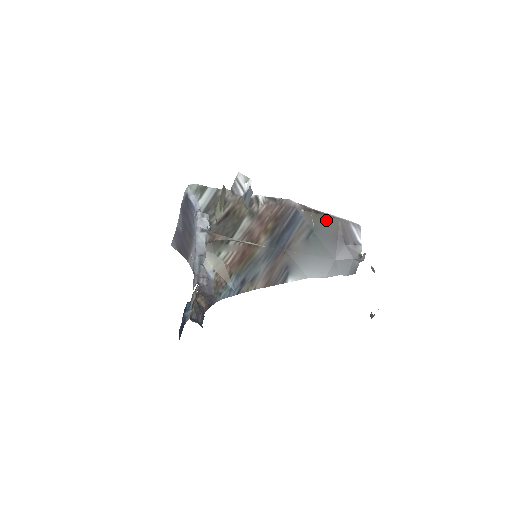
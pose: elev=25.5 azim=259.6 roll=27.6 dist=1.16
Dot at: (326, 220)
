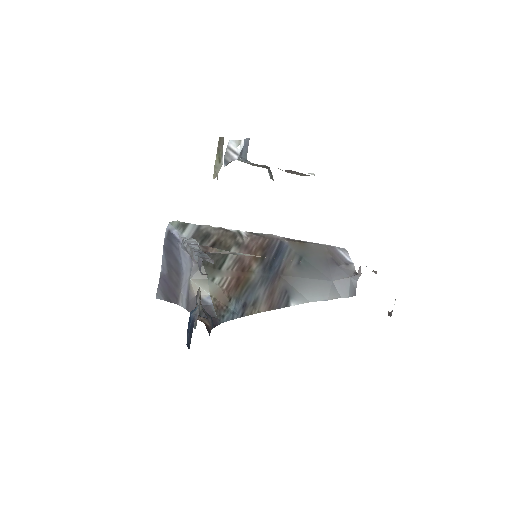
Dot at: (312, 247)
